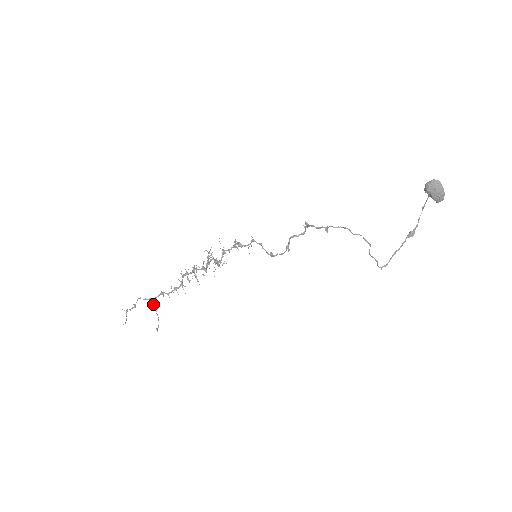
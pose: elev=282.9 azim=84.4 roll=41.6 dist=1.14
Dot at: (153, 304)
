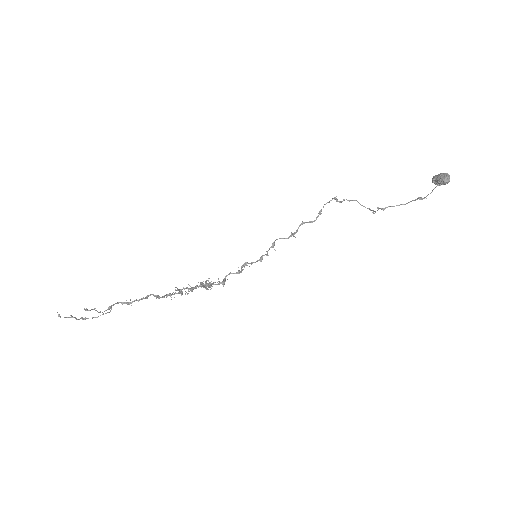
Dot at: occluded
